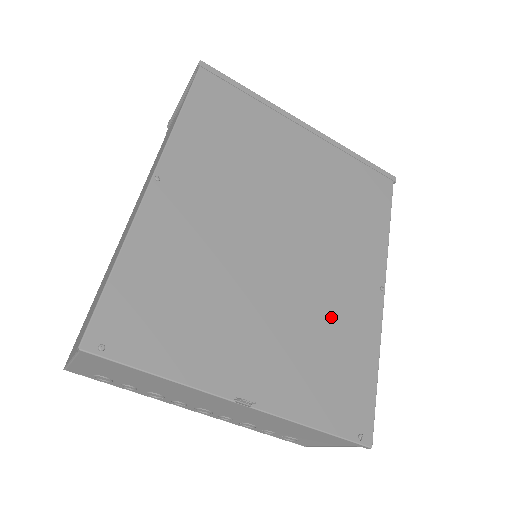
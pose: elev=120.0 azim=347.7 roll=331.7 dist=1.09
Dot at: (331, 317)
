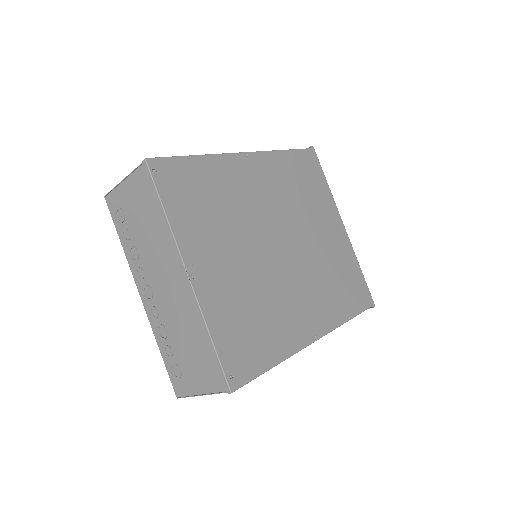
Dot at: (273, 308)
